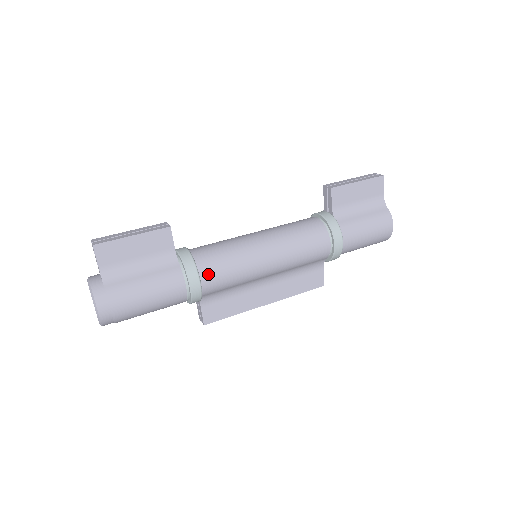
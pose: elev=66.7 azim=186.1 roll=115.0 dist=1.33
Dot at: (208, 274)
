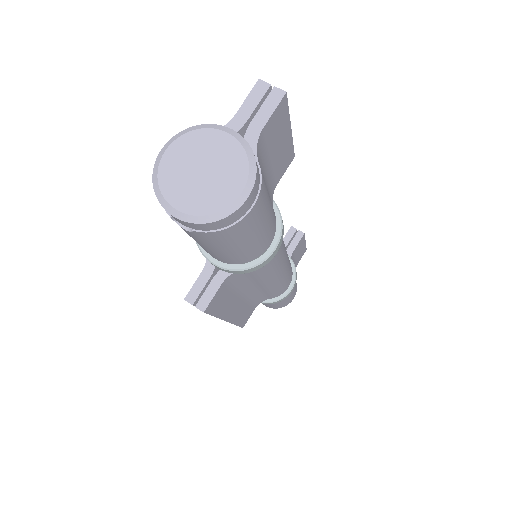
Dot at: occluded
